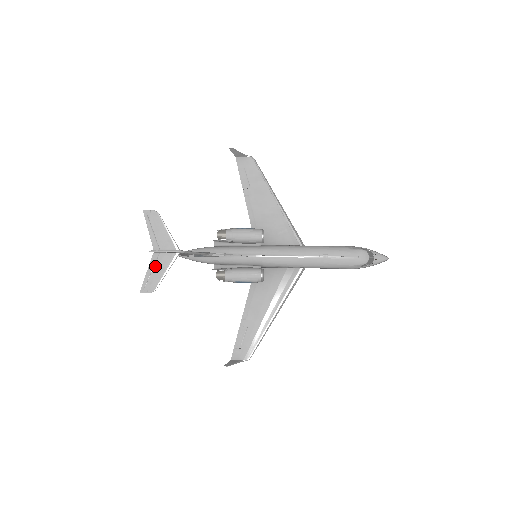
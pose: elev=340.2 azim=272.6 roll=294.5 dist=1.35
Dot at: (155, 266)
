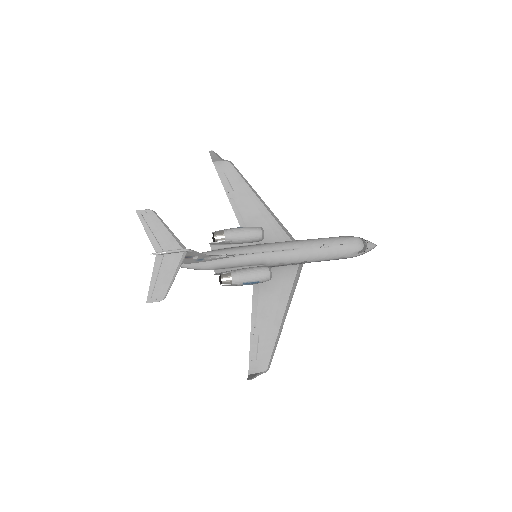
Dot at: (161, 270)
